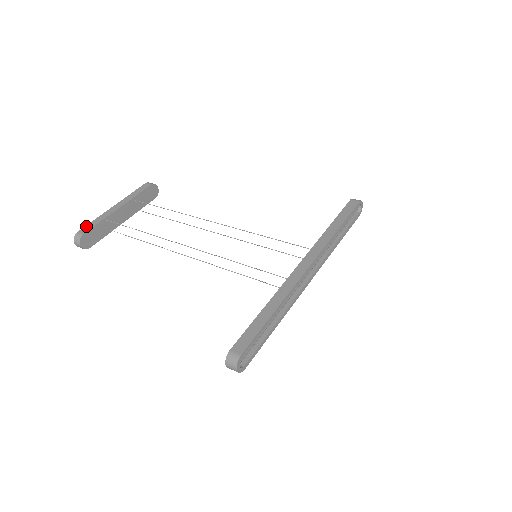
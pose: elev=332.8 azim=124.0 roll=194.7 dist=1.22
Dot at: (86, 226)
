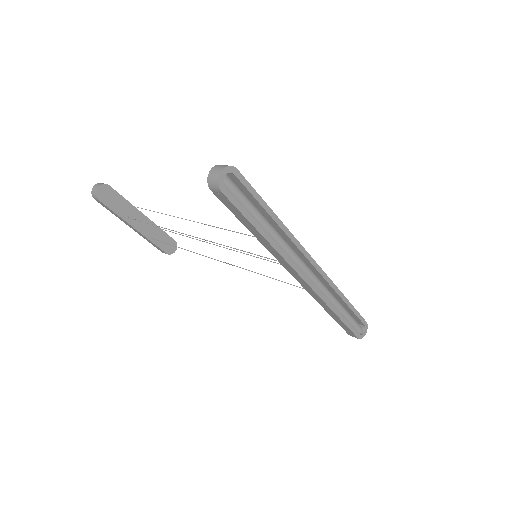
Dot at: occluded
